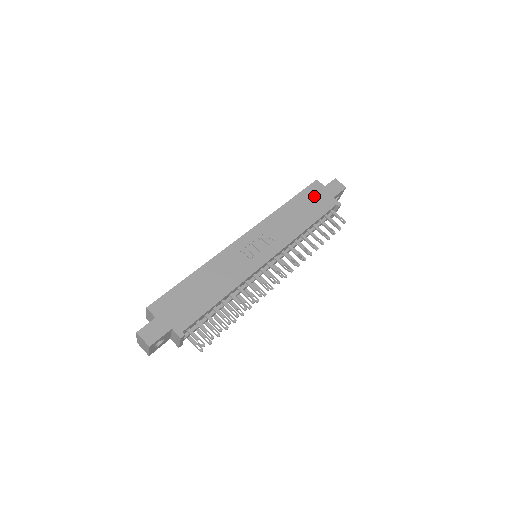
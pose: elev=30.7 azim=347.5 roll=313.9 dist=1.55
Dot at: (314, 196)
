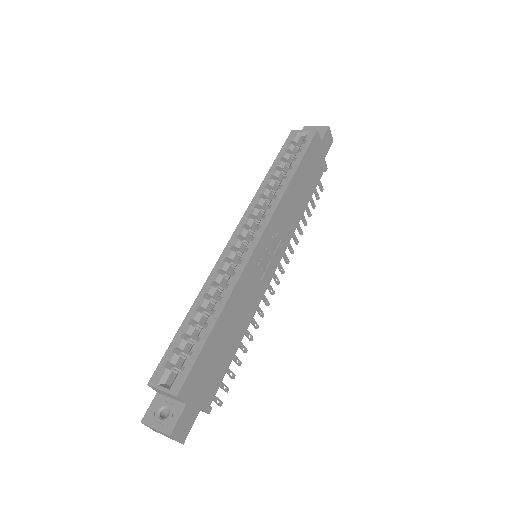
Dot at: (313, 159)
